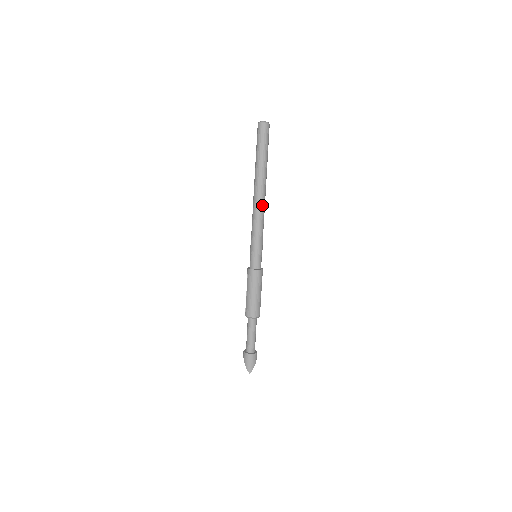
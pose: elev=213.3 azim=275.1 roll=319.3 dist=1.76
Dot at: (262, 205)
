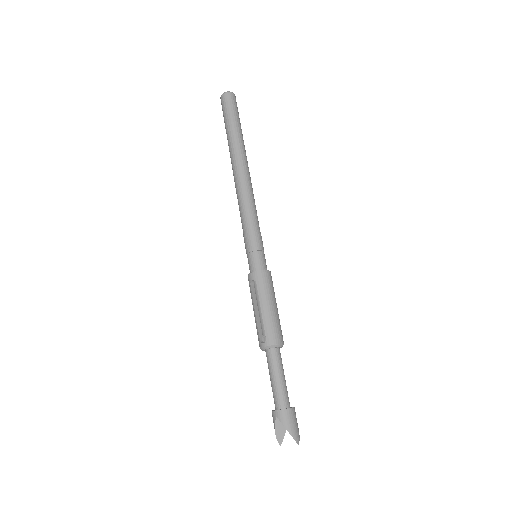
Dot at: (251, 186)
